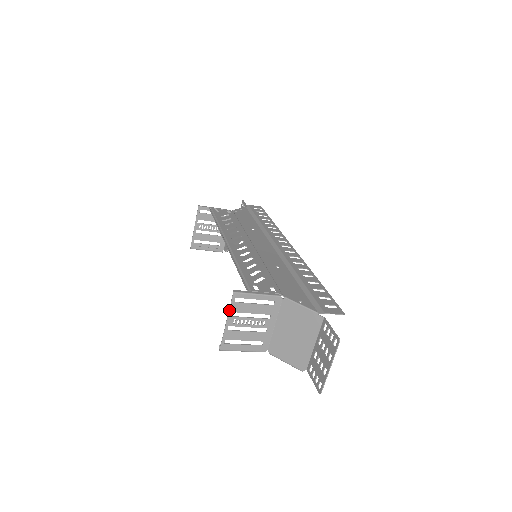
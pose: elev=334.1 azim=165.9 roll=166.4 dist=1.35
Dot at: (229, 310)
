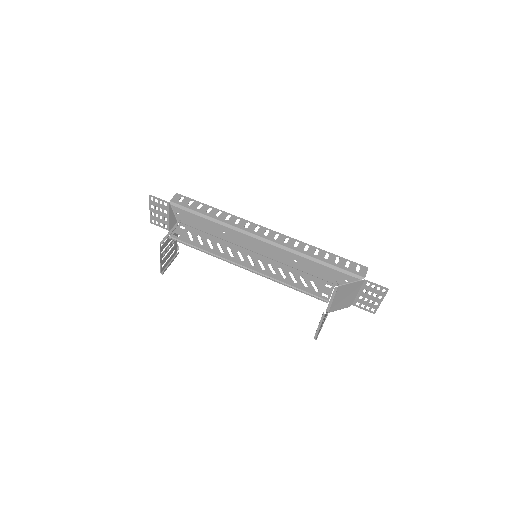
Dot at: occluded
